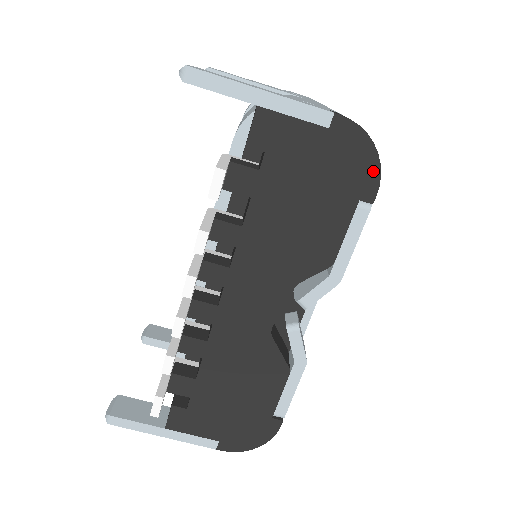
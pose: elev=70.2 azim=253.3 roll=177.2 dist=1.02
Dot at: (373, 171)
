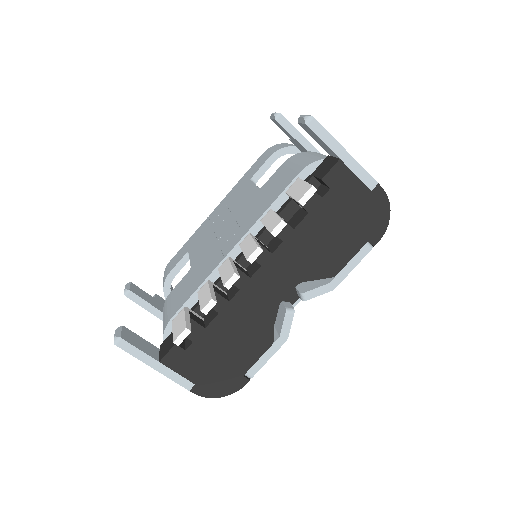
Dot at: (383, 227)
